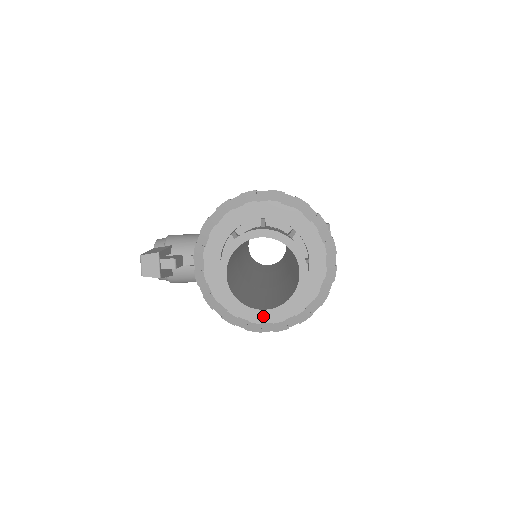
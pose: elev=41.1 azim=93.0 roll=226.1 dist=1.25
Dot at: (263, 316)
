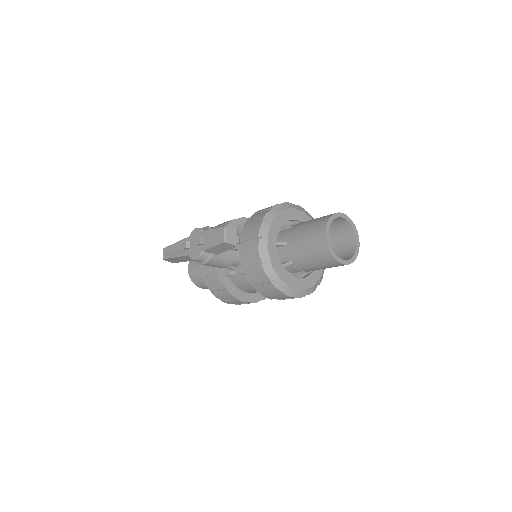
Dot at: (343, 263)
